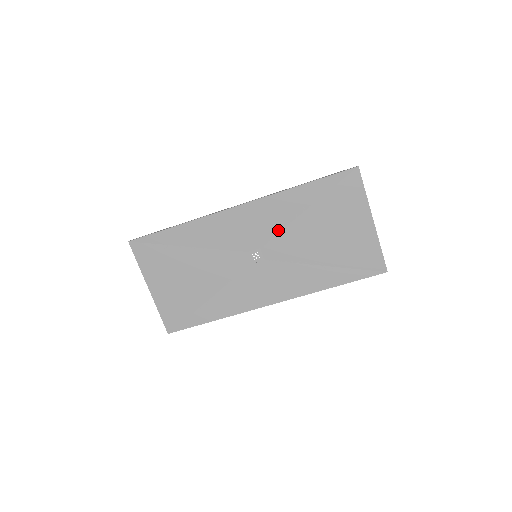
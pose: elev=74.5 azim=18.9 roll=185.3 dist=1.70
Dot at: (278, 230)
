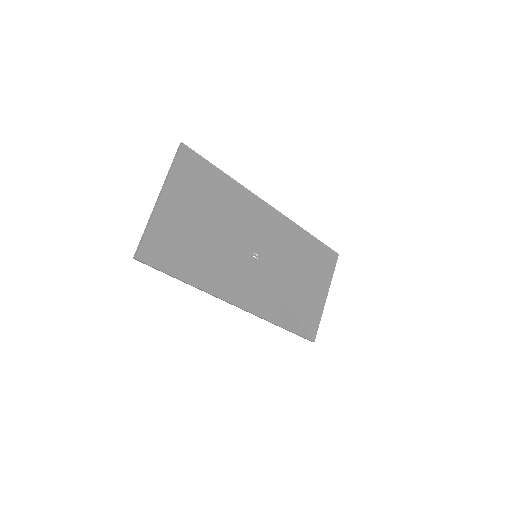
Dot at: (281, 251)
